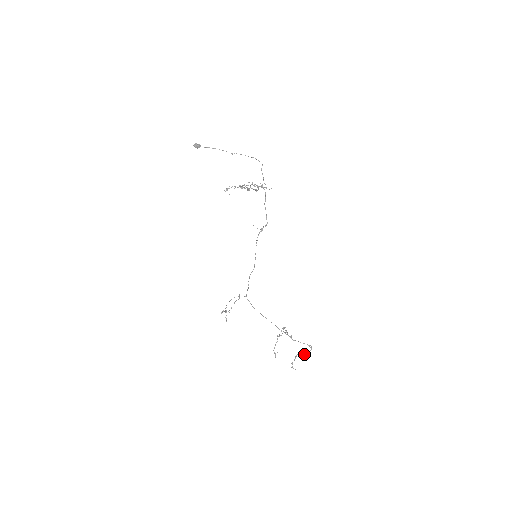
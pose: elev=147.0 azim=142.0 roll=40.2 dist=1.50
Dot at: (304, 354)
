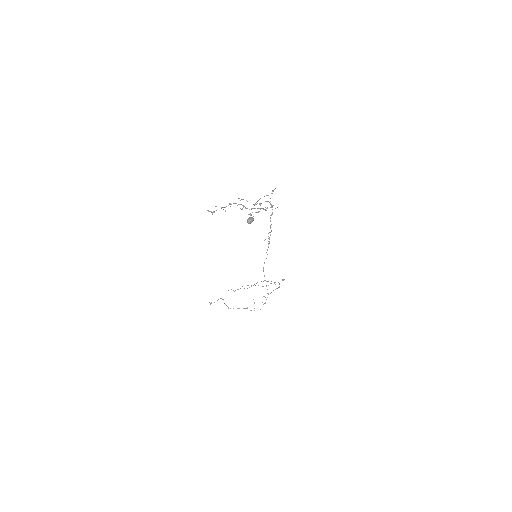
Dot at: occluded
